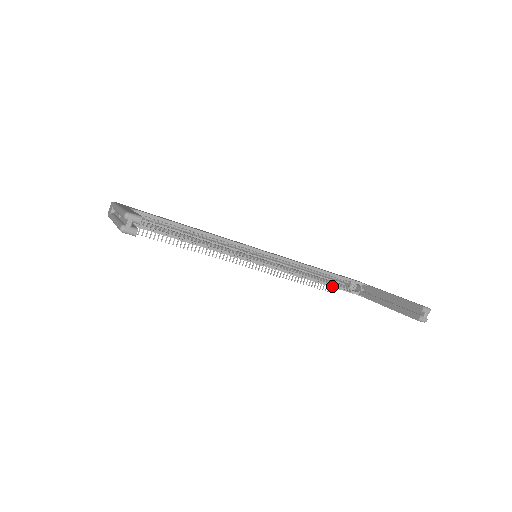
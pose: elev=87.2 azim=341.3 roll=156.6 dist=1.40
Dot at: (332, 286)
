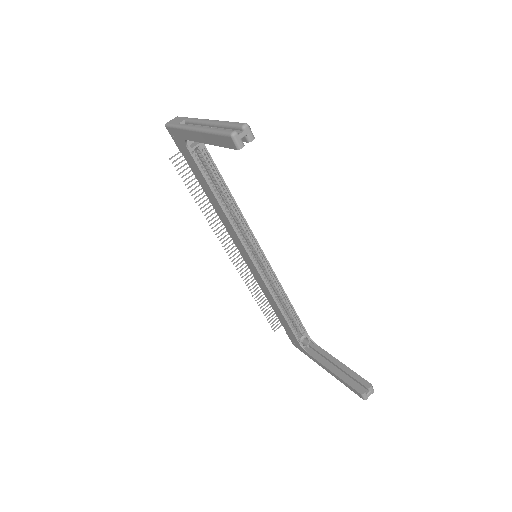
Dot at: (290, 326)
